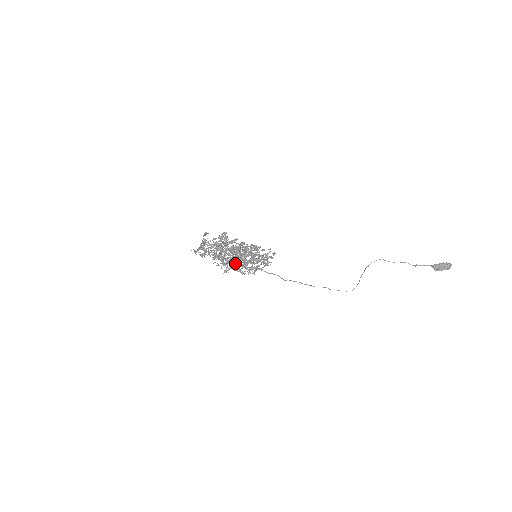
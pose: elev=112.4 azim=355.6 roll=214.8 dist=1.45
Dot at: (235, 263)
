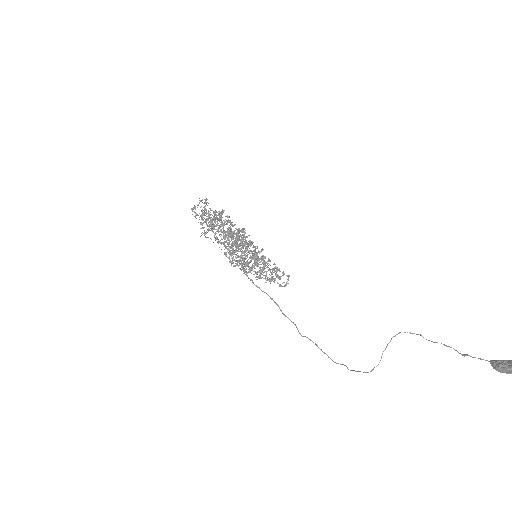
Dot at: (232, 253)
